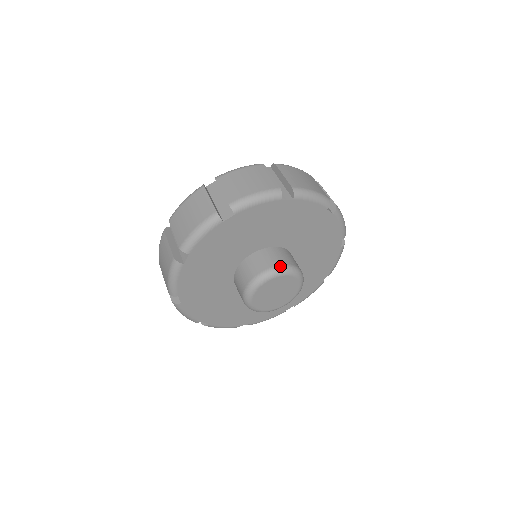
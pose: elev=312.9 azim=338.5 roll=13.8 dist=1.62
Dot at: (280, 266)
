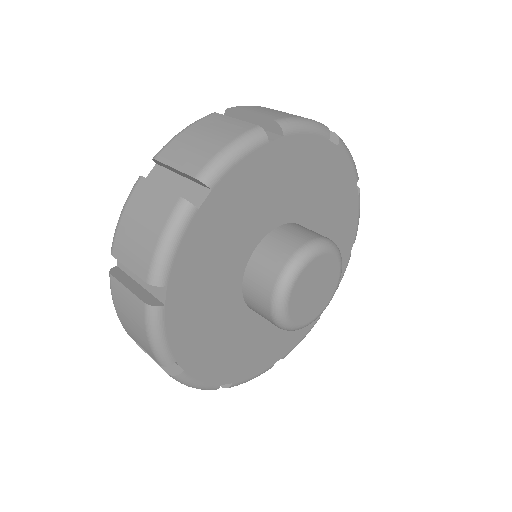
Dot at: (306, 245)
